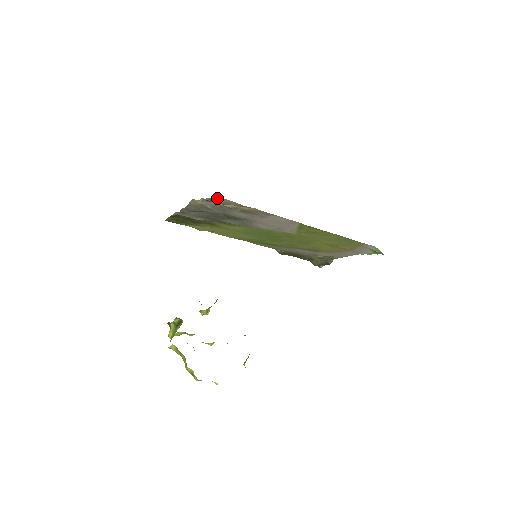
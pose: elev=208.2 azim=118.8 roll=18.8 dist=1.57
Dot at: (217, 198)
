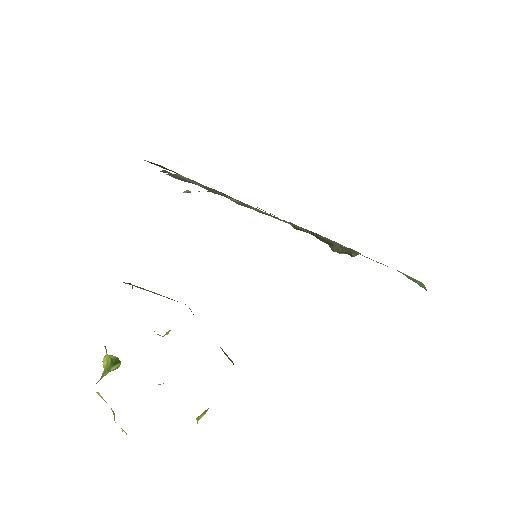
Dot at: occluded
